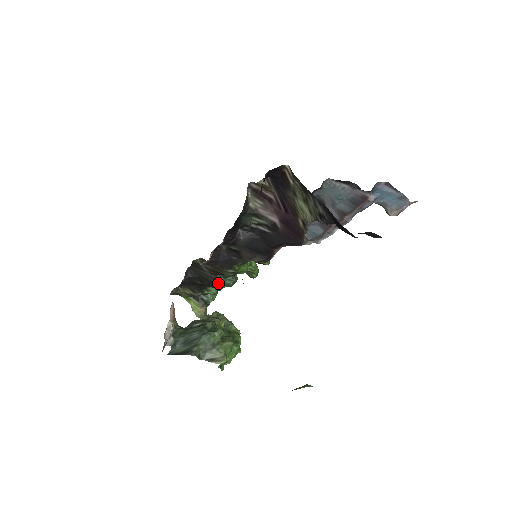
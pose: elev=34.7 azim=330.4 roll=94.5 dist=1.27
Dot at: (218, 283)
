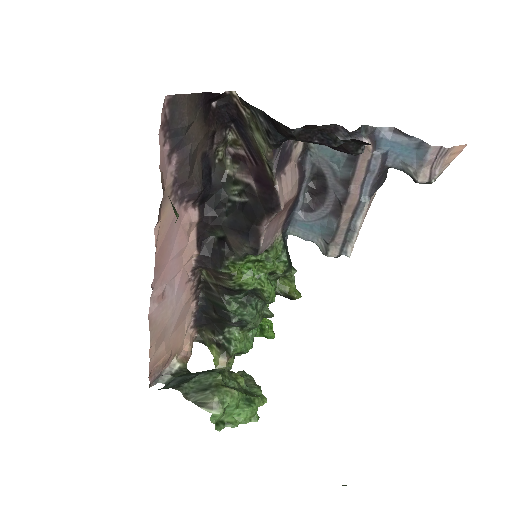
Dot at: (227, 307)
